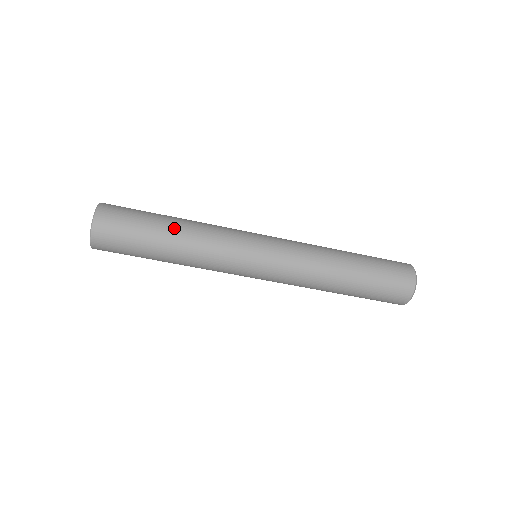
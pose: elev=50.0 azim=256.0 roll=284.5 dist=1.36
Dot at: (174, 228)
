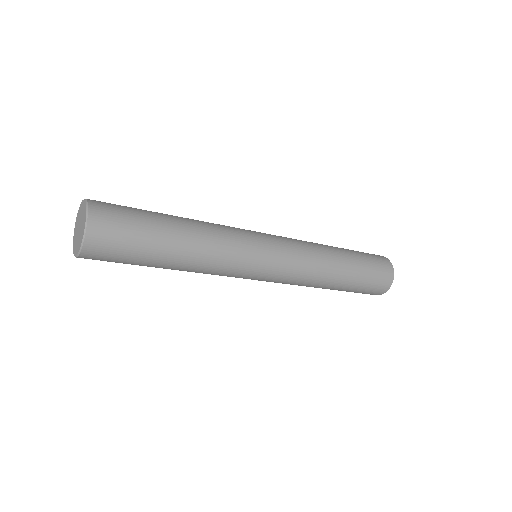
Dot at: (175, 262)
